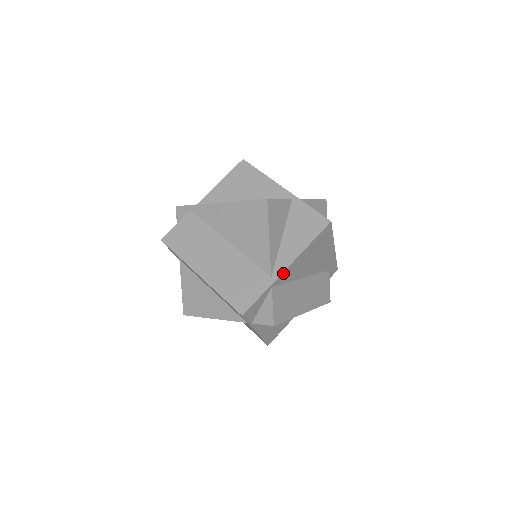
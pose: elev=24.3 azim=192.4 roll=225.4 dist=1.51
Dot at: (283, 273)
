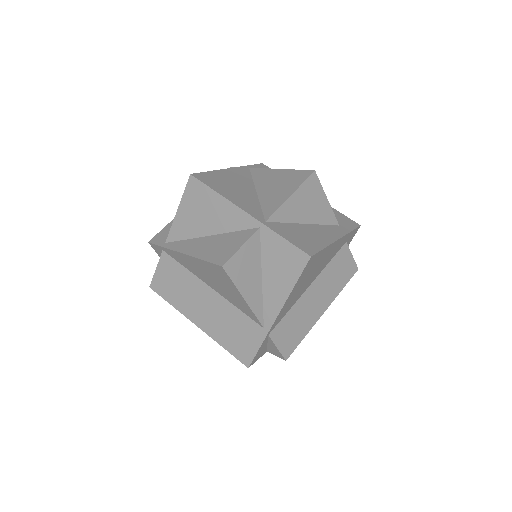
Dot at: (275, 321)
